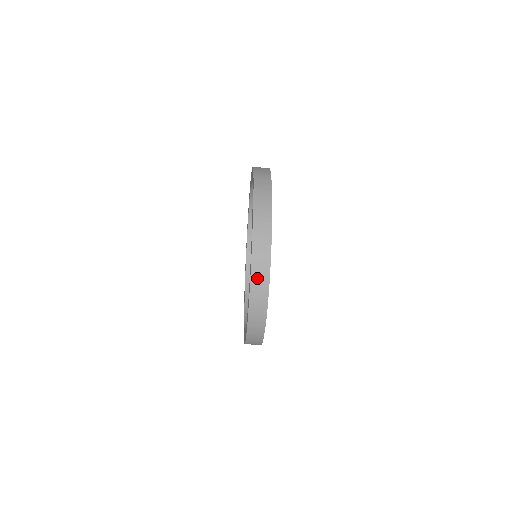
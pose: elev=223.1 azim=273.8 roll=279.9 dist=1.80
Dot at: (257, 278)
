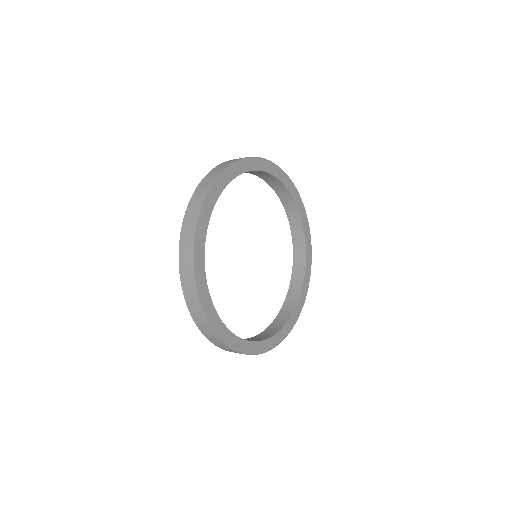
Dot at: (184, 272)
